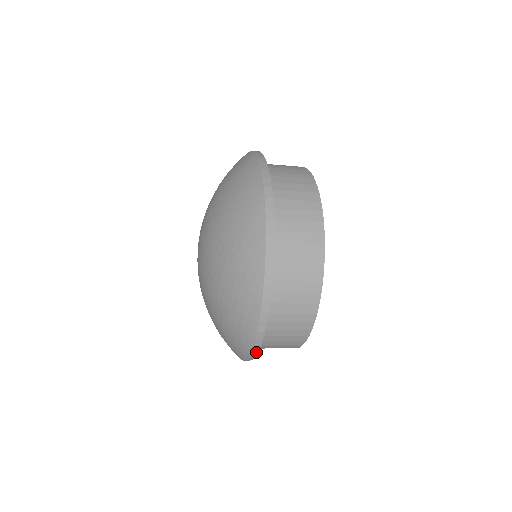
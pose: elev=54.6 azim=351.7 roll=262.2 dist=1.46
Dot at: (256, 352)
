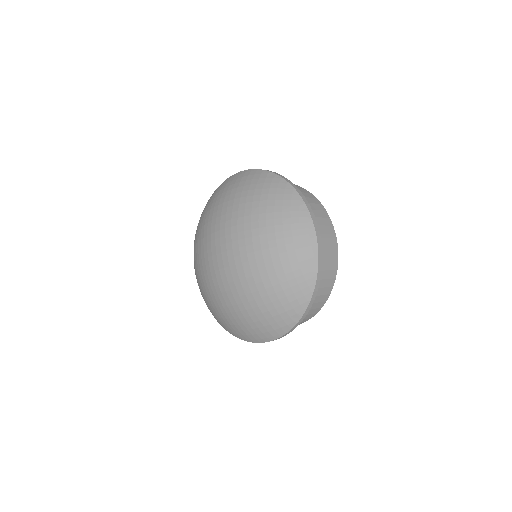
Dot at: occluded
